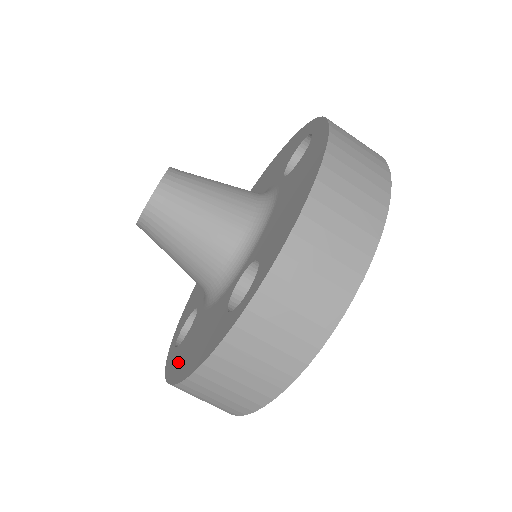
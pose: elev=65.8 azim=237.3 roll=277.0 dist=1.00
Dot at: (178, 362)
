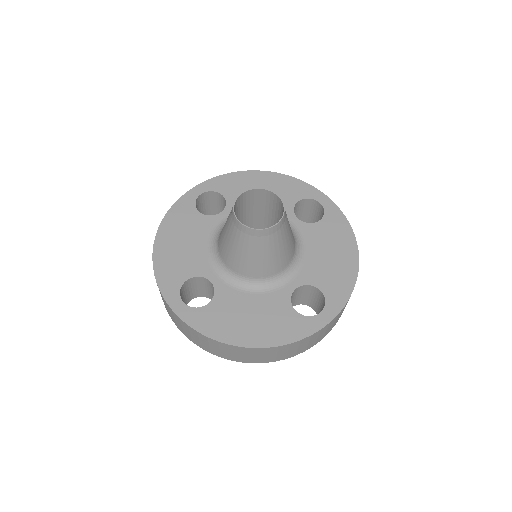
Dot at: (175, 223)
